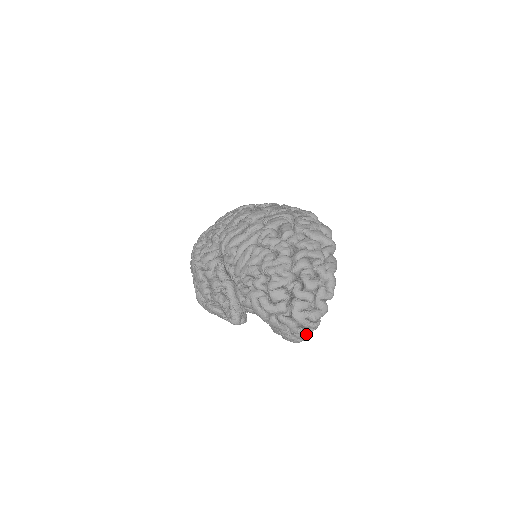
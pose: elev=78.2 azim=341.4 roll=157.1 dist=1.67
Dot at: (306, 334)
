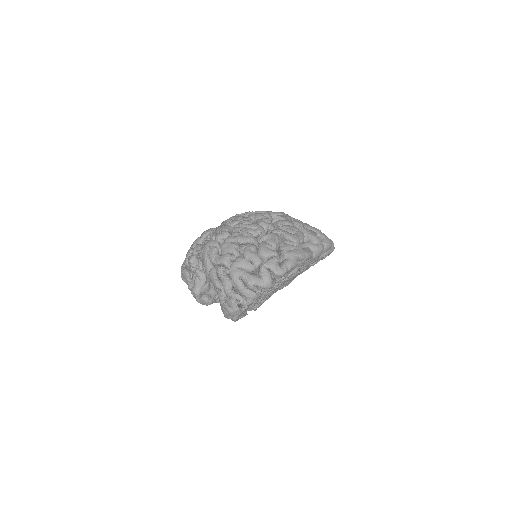
Dot at: (240, 306)
